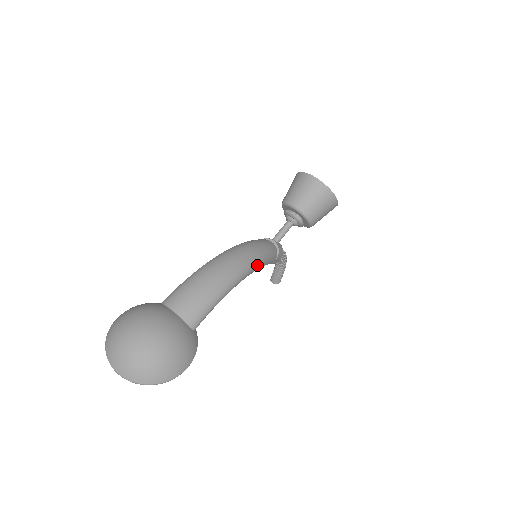
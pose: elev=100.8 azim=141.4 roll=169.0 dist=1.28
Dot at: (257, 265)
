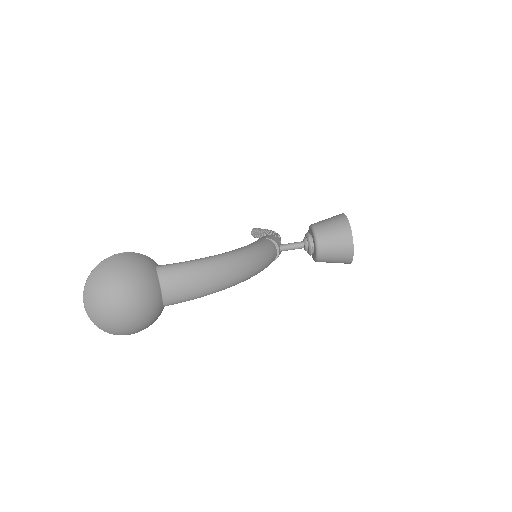
Dot at: occluded
